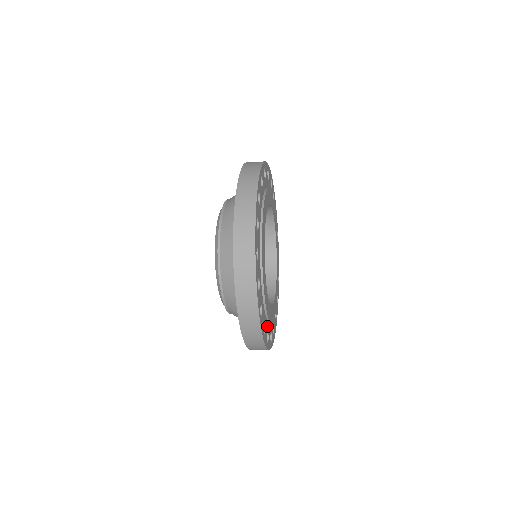
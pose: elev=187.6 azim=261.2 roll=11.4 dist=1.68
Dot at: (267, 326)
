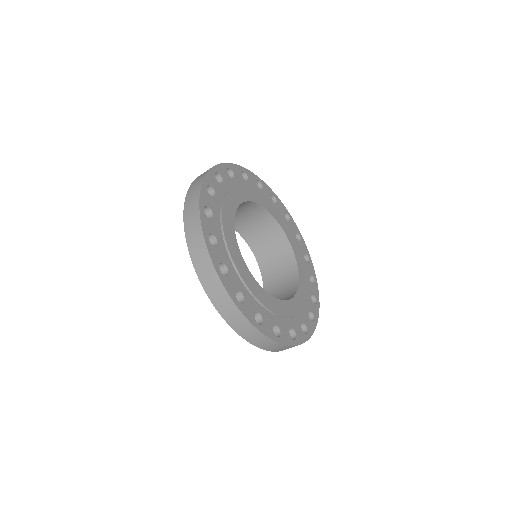
Dot at: (240, 286)
